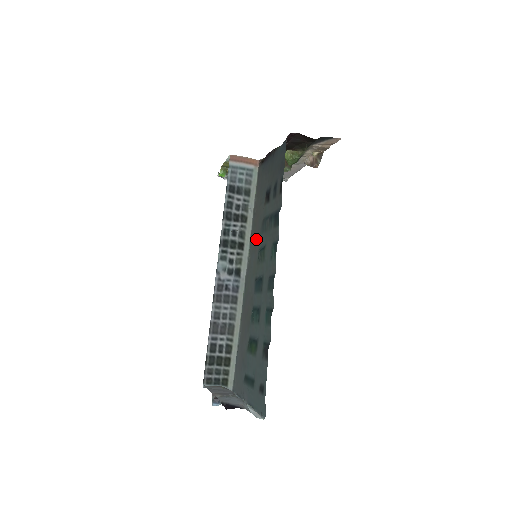
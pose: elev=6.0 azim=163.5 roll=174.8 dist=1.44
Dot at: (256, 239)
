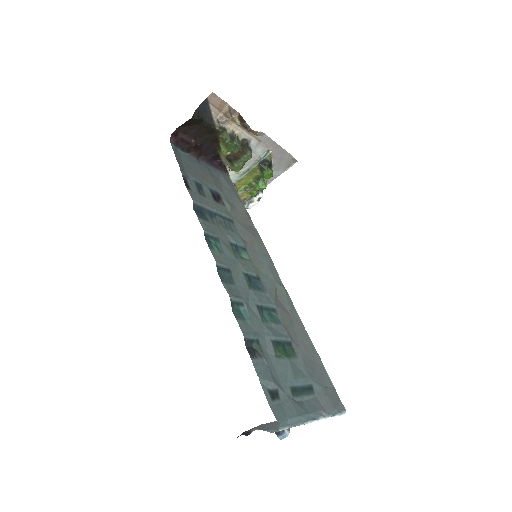
Dot at: (251, 240)
